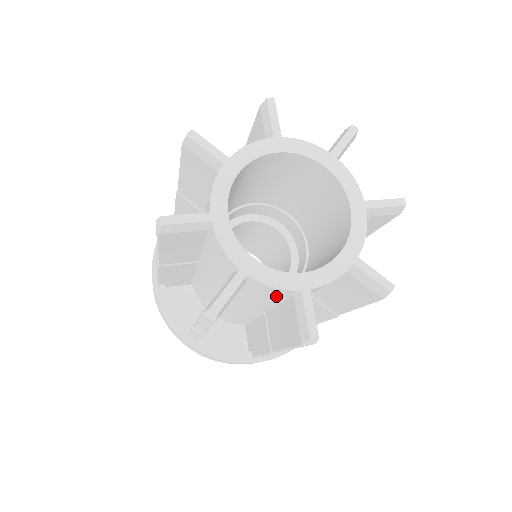
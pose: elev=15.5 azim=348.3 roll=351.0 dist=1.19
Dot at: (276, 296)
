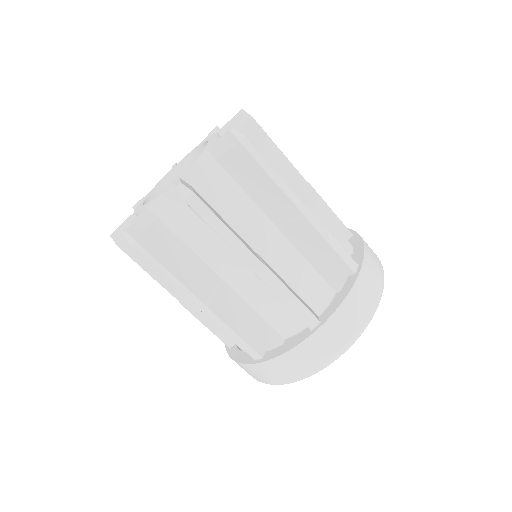
Dot at: (219, 177)
